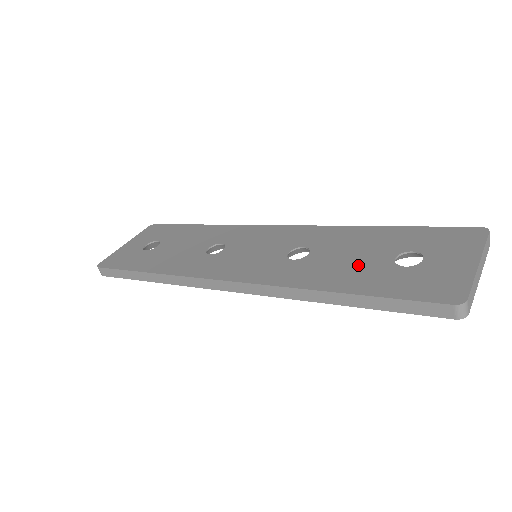
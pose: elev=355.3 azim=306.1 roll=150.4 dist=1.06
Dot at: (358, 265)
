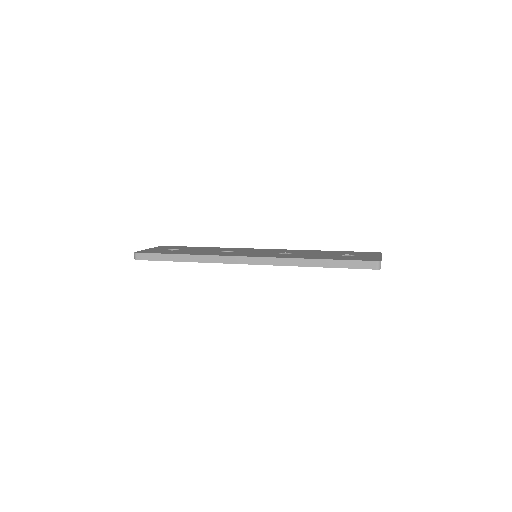
Dot at: (323, 255)
